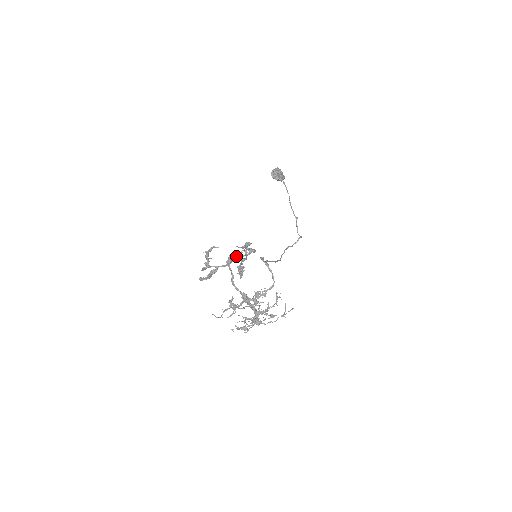
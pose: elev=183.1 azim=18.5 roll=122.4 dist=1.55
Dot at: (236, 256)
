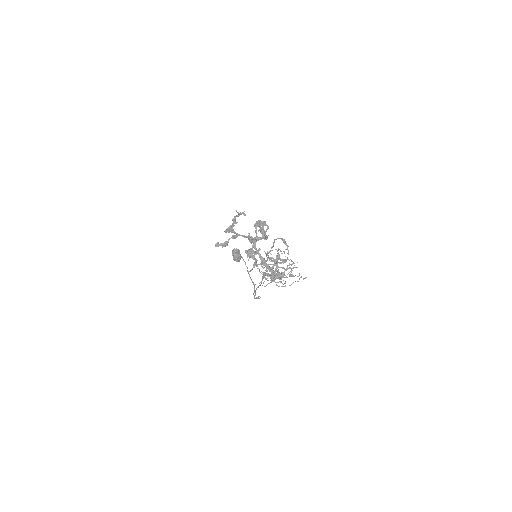
Dot at: (262, 224)
